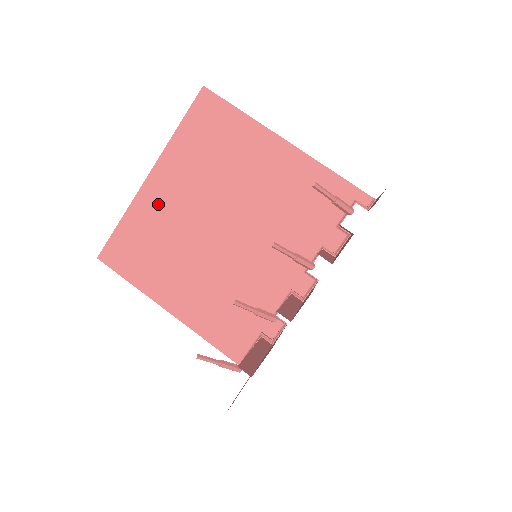
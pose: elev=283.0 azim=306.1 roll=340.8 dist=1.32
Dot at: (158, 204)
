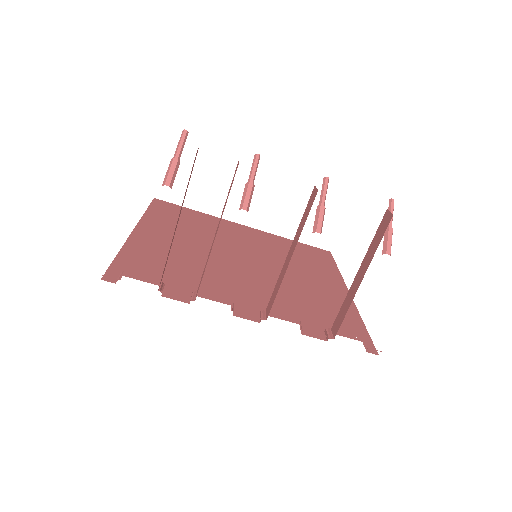
Dot at: (229, 229)
